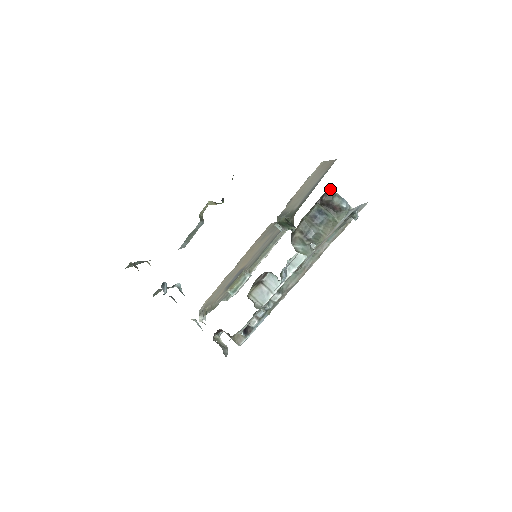
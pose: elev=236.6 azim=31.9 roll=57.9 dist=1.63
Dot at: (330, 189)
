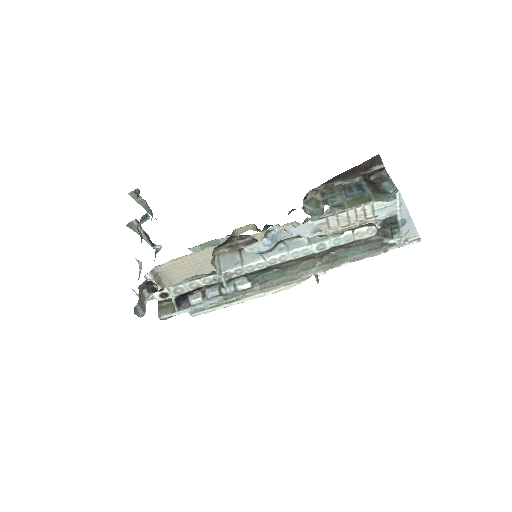
Dot at: (385, 173)
